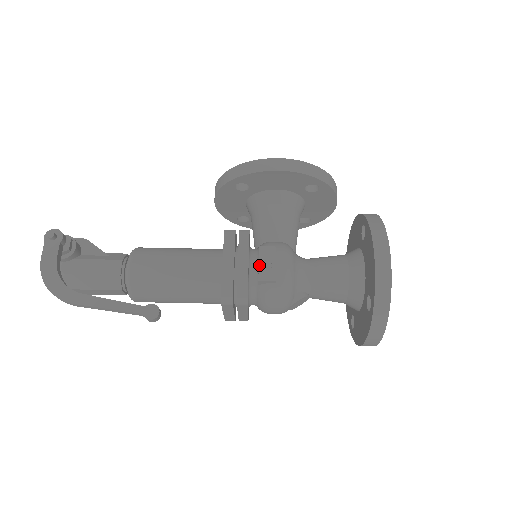
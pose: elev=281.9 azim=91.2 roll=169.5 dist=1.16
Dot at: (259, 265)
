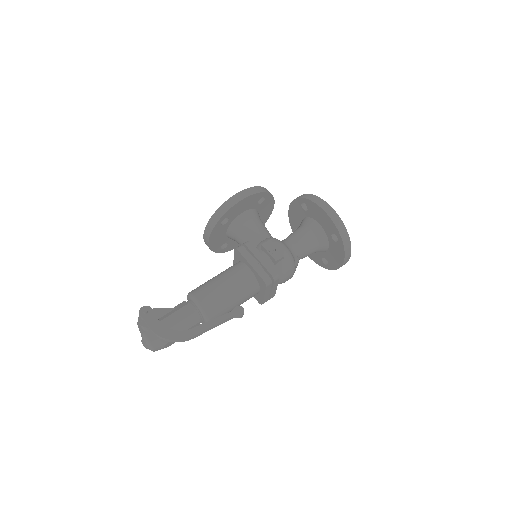
Dot at: (270, 254)
